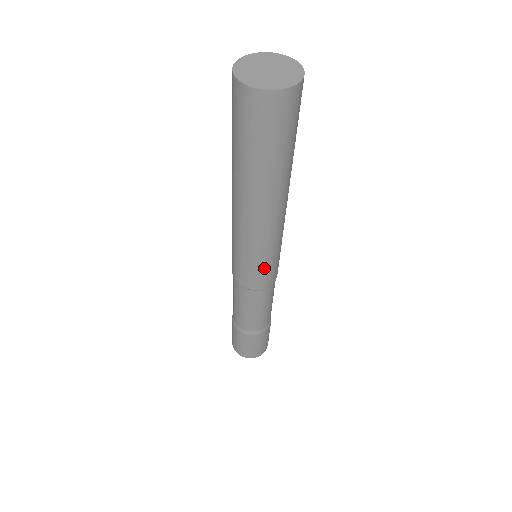
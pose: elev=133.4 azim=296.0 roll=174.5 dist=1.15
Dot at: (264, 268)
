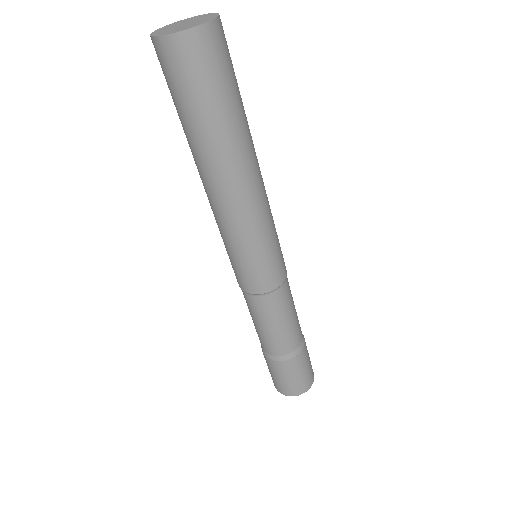
Dot at: (275, 252)
